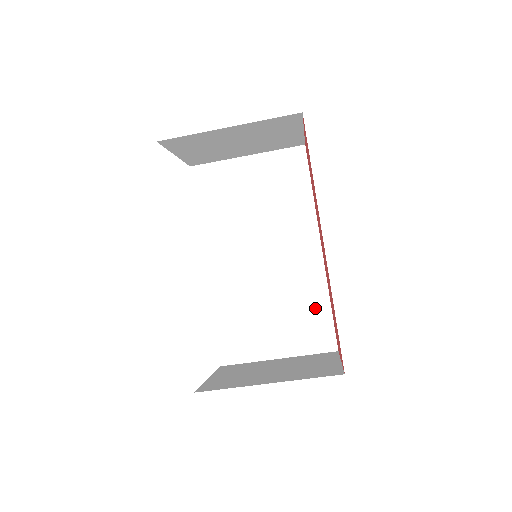
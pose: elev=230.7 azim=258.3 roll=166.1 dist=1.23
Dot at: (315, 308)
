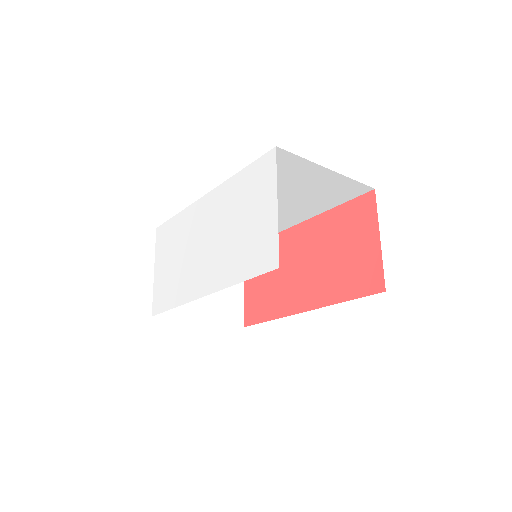
Dot at: occluded
